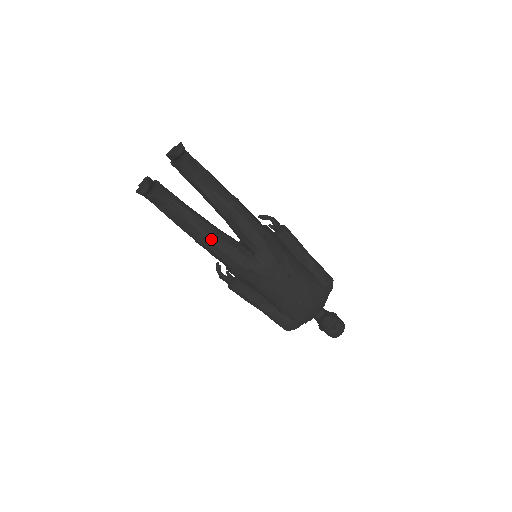
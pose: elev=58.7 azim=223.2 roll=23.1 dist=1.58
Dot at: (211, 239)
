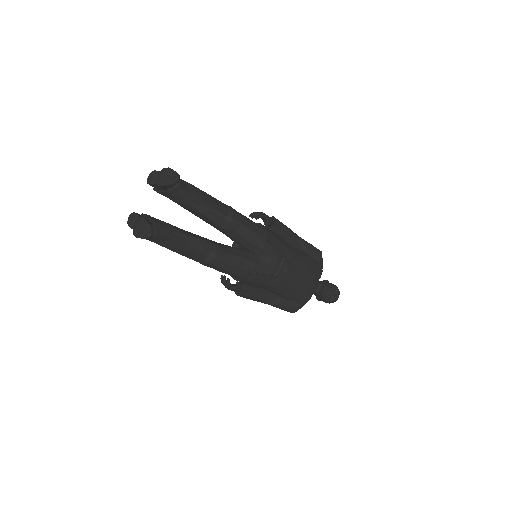
Dot at: (220, 258)
